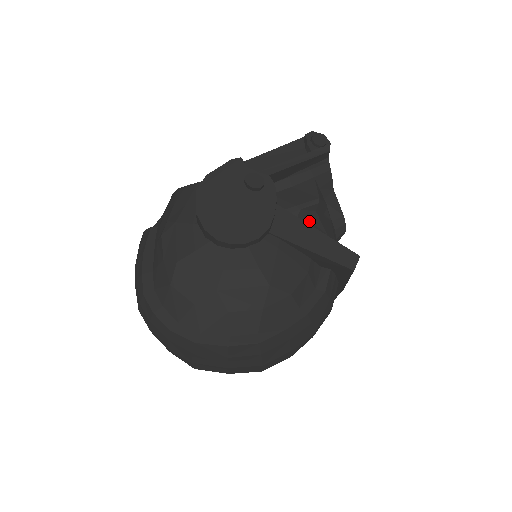
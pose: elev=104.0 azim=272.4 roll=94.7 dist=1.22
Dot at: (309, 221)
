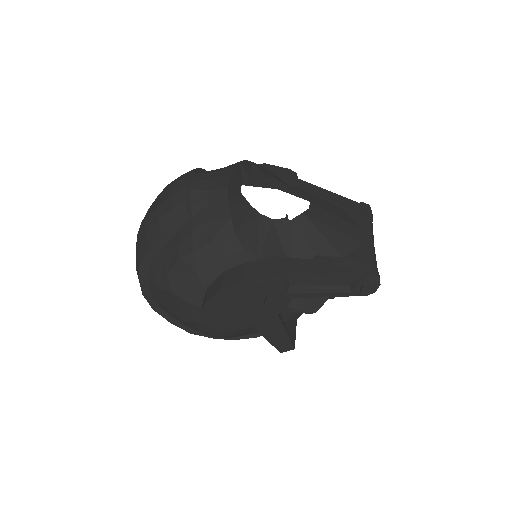
Dot at: (292, 315)
